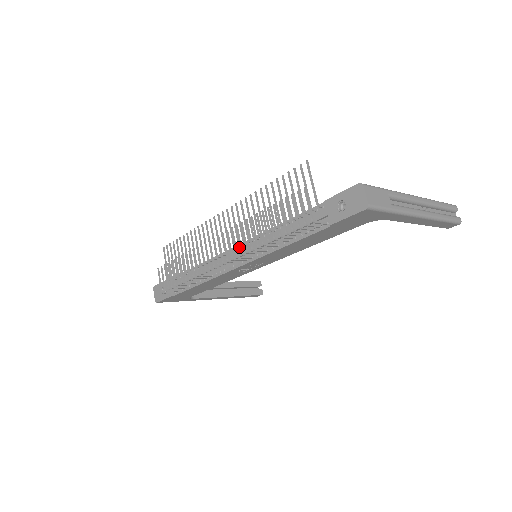
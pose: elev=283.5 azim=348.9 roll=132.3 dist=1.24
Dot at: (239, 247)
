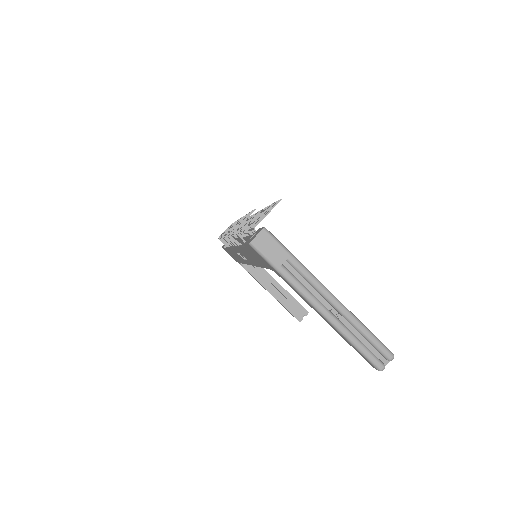
Dot at: occluded
